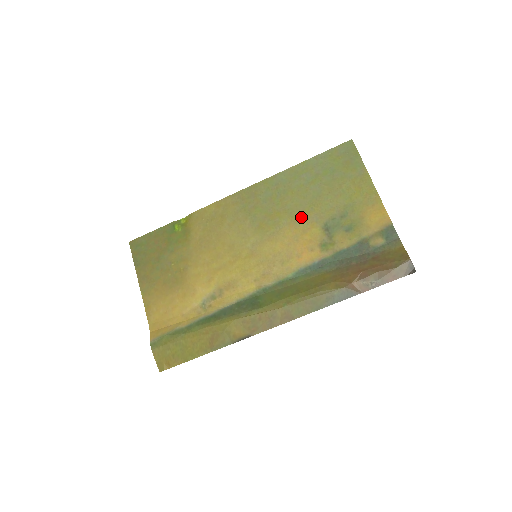
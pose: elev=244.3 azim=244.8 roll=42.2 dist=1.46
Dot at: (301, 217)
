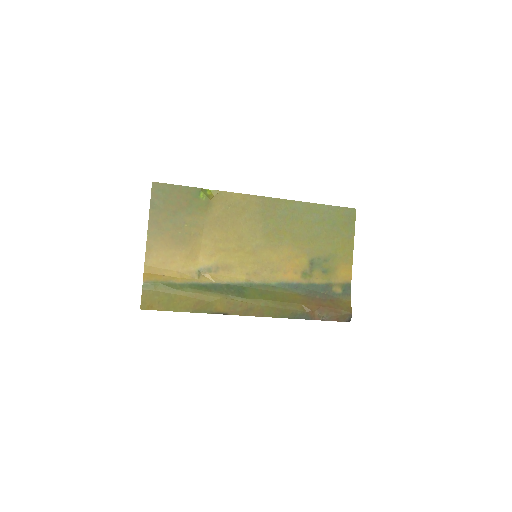
Dot at: (299, 245)
